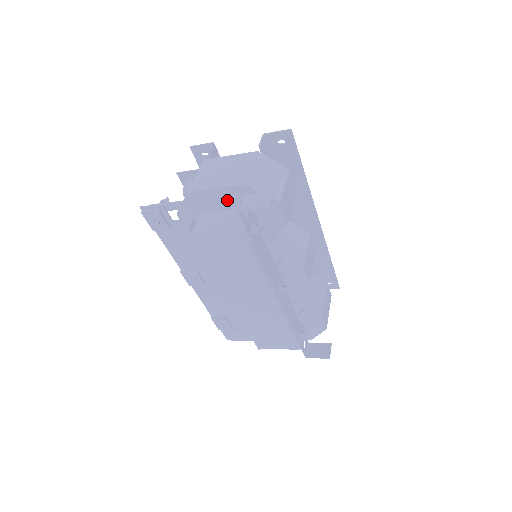
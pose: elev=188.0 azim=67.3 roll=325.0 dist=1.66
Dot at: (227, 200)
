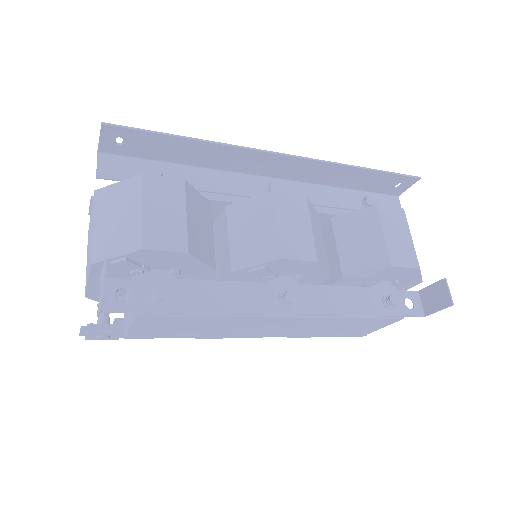
Dot at: occluded
